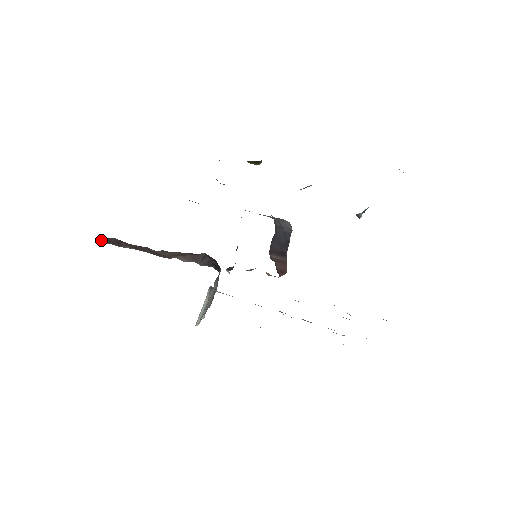
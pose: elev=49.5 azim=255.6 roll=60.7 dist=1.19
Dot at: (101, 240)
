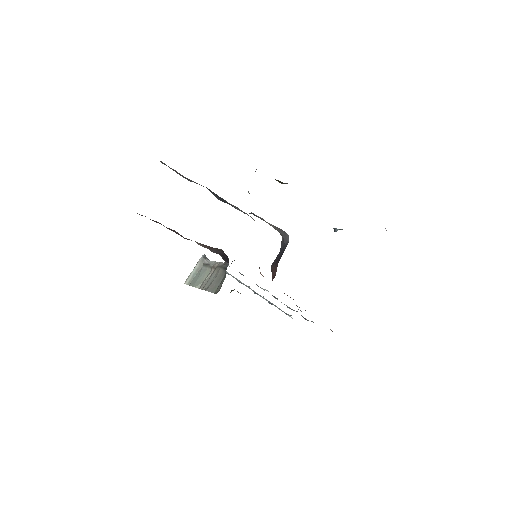
Dot at: occluded
